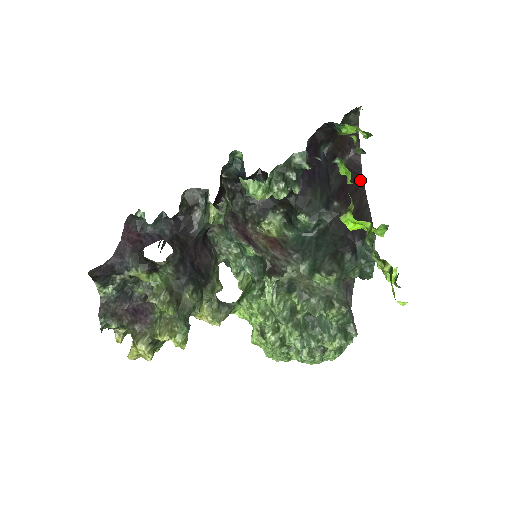
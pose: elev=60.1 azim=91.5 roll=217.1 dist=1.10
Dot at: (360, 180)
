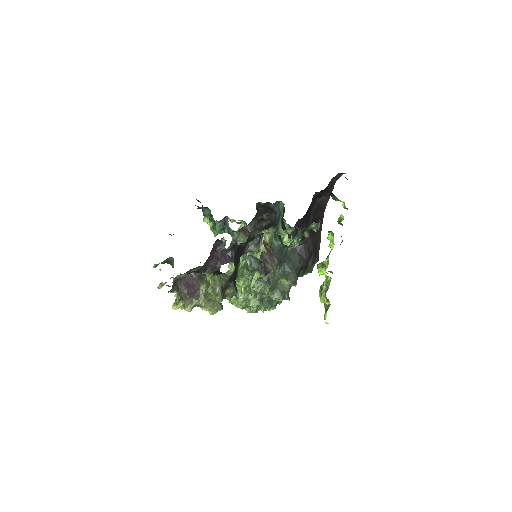
Dot at: (322, 216)
